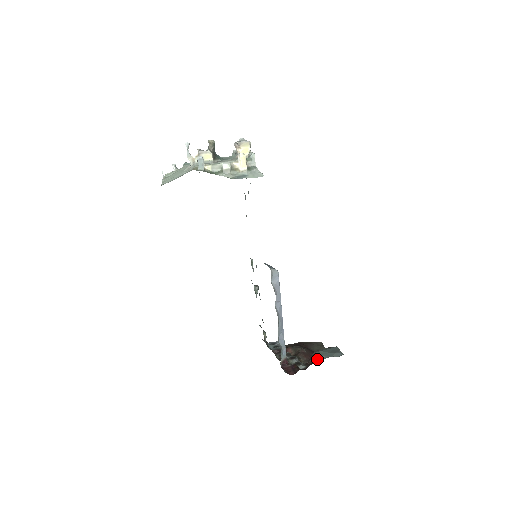
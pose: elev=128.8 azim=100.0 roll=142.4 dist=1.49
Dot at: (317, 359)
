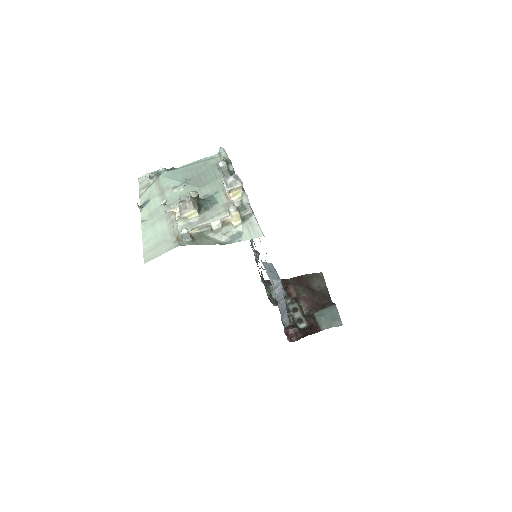
Dot at: (318, 327)
